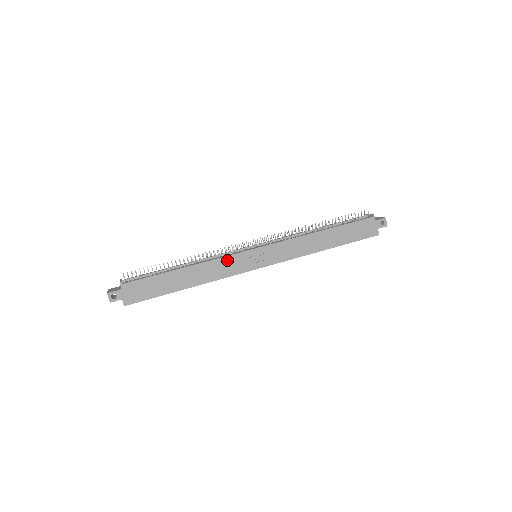
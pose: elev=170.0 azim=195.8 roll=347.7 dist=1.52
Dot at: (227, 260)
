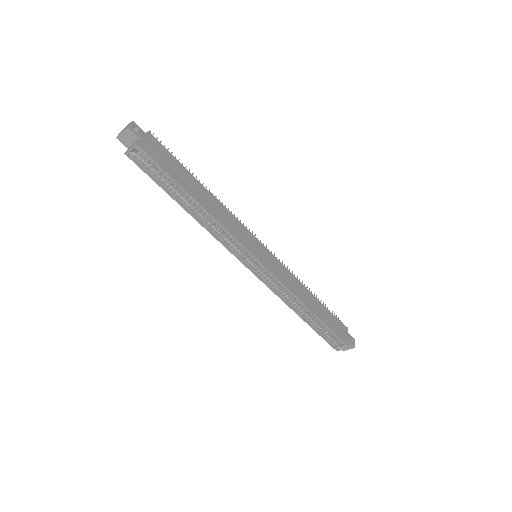
Dot at: (239, 225)
